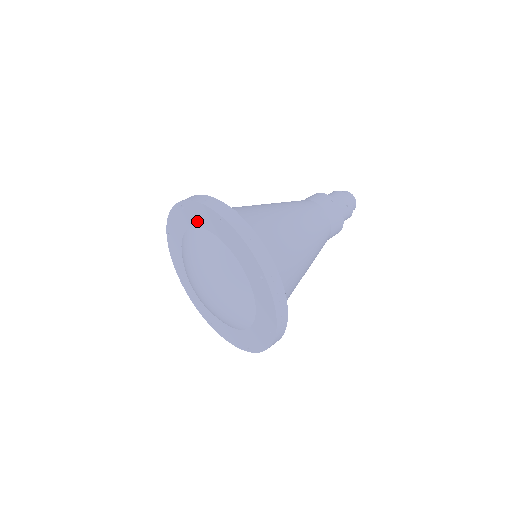
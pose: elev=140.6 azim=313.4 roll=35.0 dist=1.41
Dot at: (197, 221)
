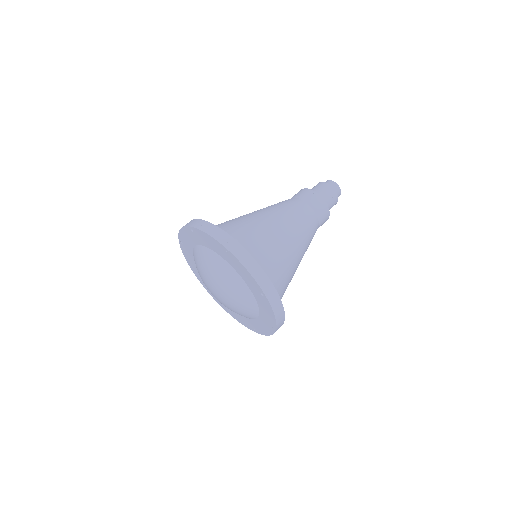
Dot at: (205, 243)
